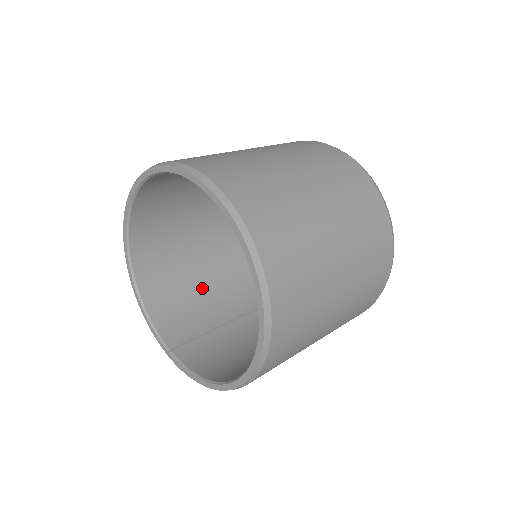
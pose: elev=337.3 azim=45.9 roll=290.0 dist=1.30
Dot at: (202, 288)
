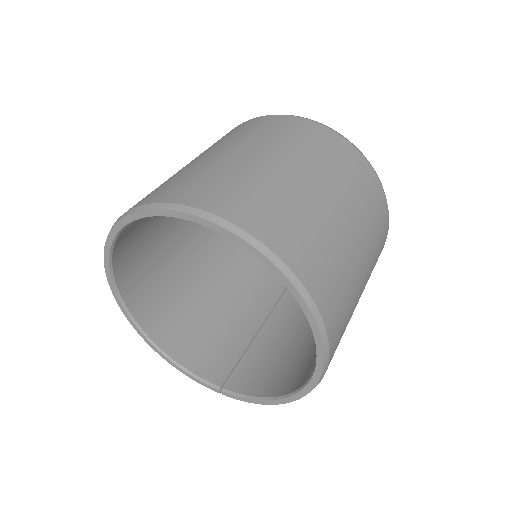
Dot at: (216, 312)
